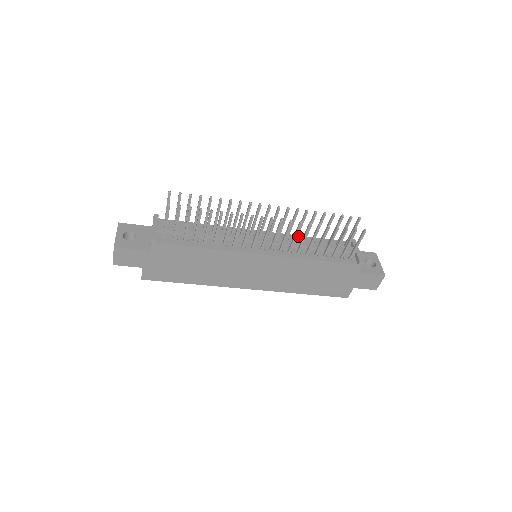
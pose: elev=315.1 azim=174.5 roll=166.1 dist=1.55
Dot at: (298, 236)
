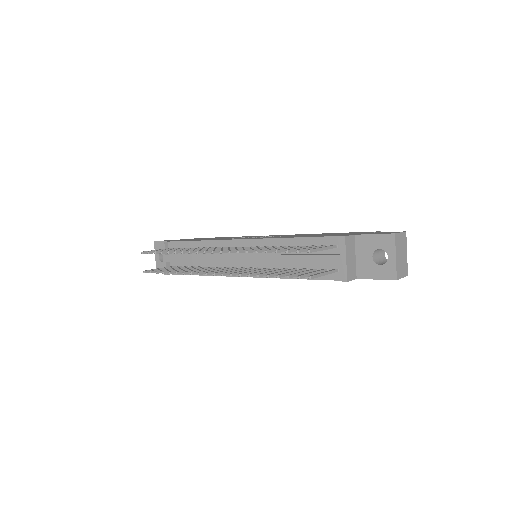
Dot at: (279, 239)
